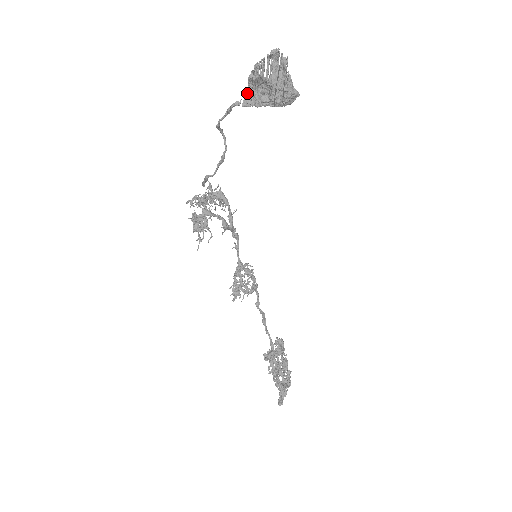
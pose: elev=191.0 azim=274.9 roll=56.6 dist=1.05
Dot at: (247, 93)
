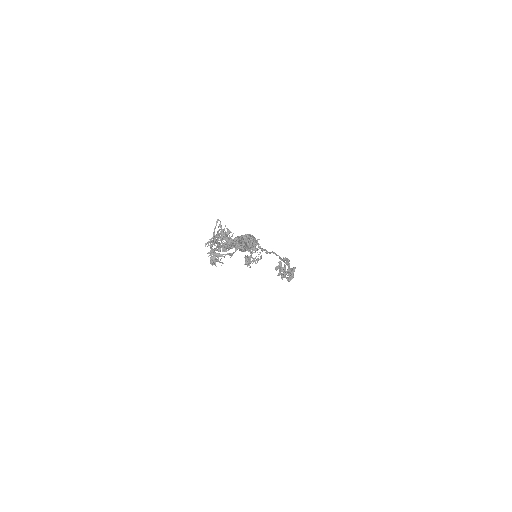
Dot at: occluded
